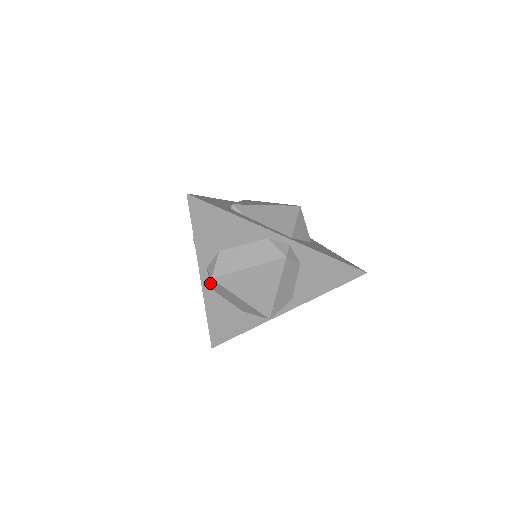
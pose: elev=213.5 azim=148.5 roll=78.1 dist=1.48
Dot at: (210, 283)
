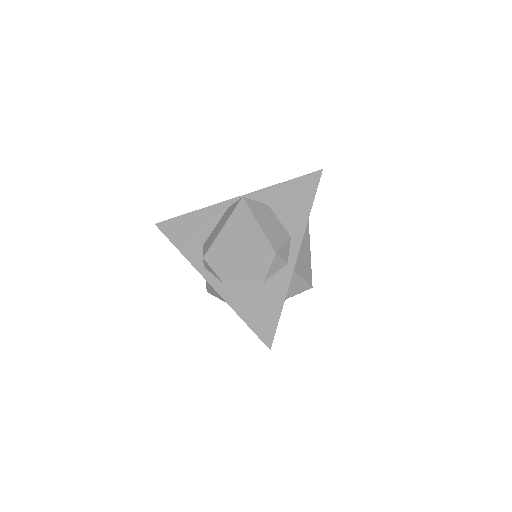
Dot at: (216, 278)
